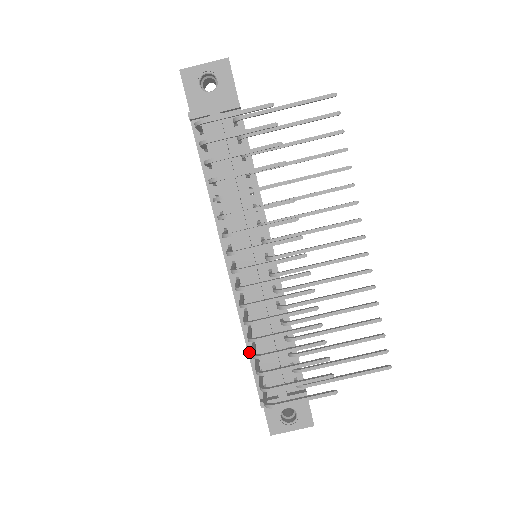
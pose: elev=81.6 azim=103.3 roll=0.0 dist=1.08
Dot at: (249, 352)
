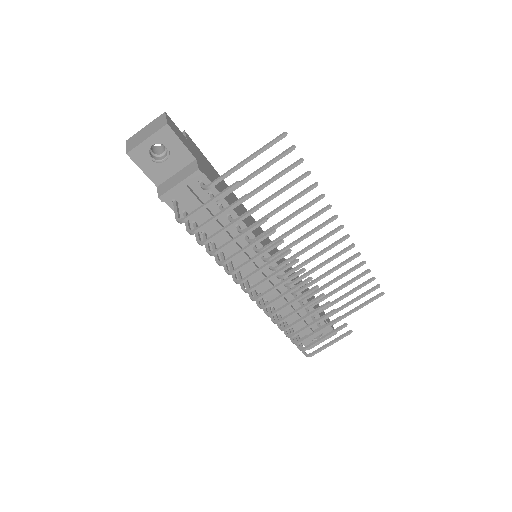
Dot at: occluded
